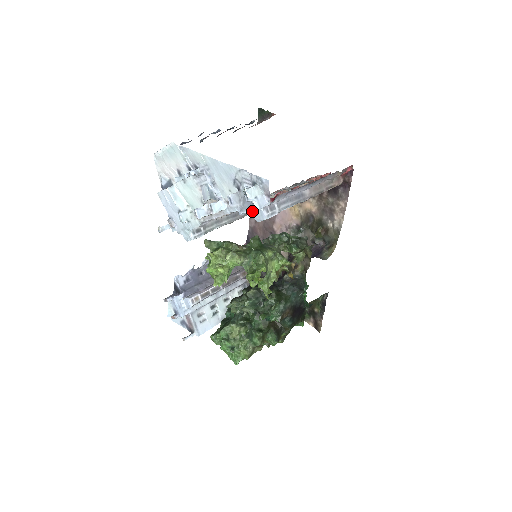
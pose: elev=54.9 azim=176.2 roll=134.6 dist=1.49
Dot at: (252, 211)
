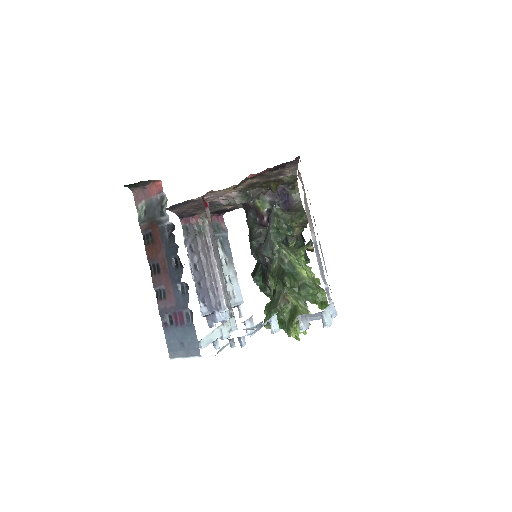
Dot at: occluded
